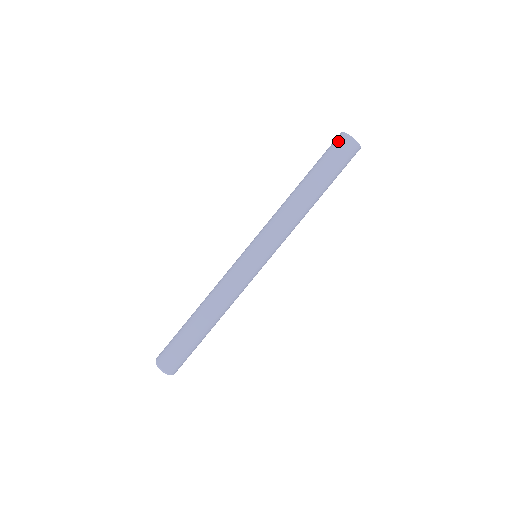
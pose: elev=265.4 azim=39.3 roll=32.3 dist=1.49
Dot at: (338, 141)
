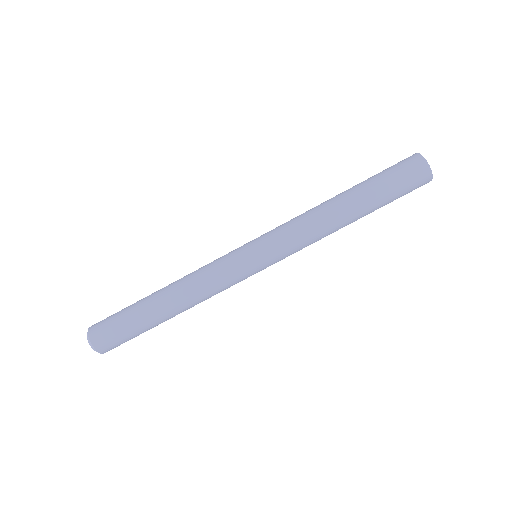
Dot at: (404, 159)
